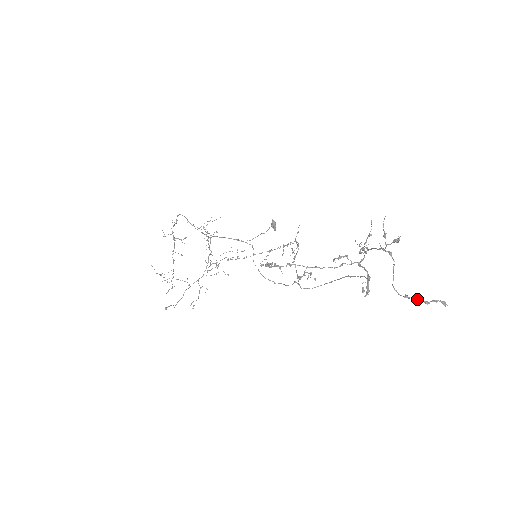
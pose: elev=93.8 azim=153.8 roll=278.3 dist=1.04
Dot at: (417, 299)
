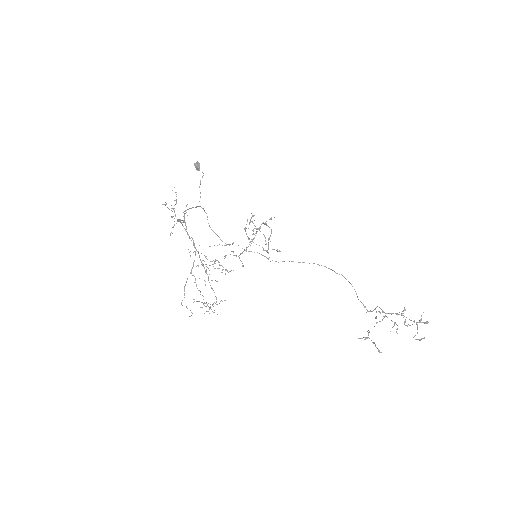
Dot at: (418, 339)
